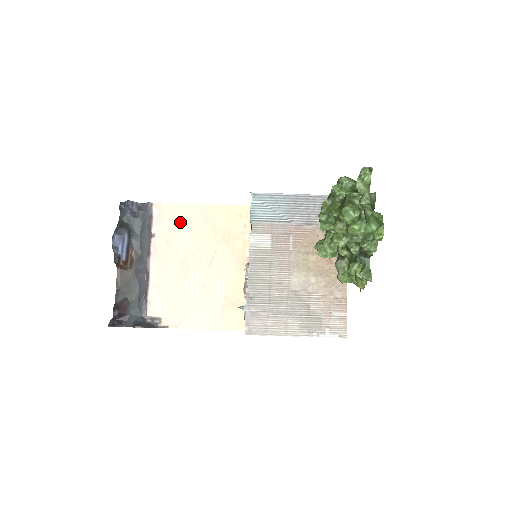
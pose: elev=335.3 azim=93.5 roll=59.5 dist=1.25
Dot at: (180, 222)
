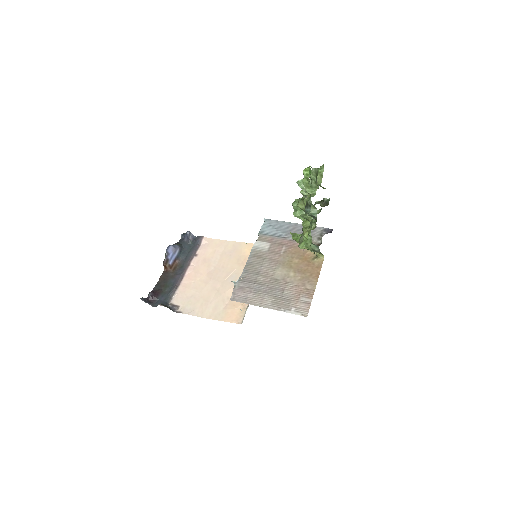
Dot at: (217, 250)
